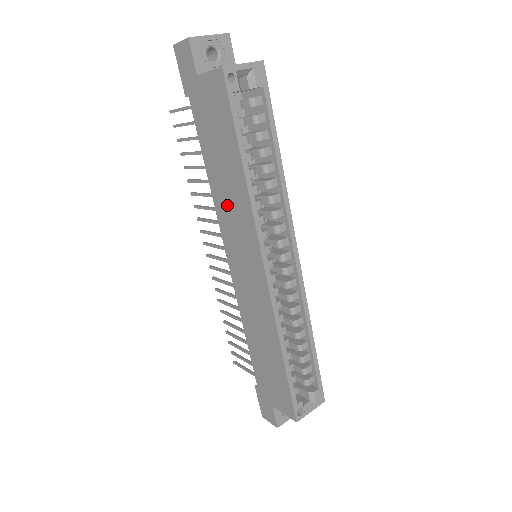
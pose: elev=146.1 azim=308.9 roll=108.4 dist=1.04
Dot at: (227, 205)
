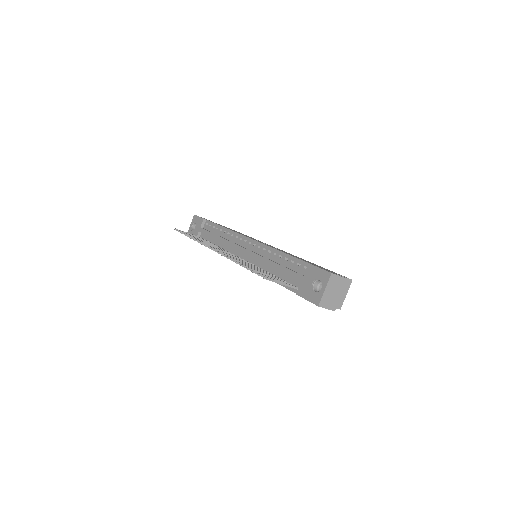
Dot at: occluded
